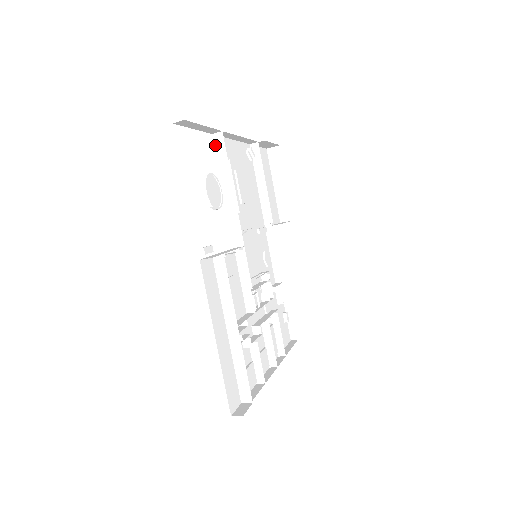
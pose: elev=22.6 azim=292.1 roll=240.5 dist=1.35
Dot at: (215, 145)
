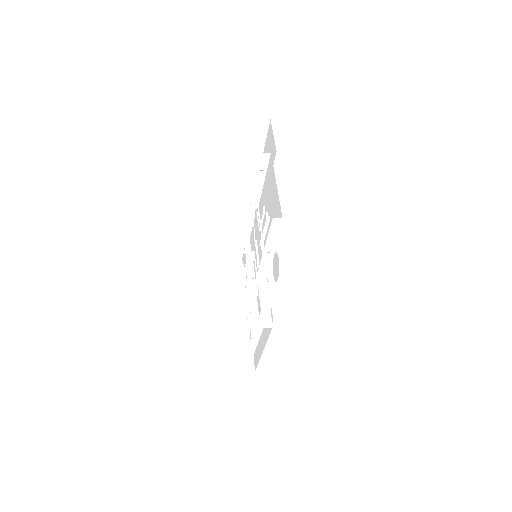
Dot at: (272, 225)
